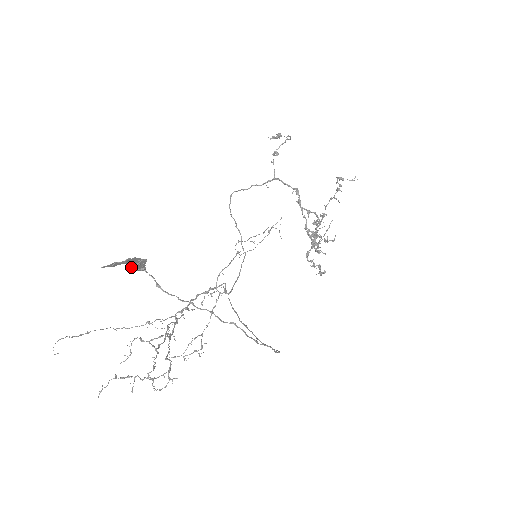
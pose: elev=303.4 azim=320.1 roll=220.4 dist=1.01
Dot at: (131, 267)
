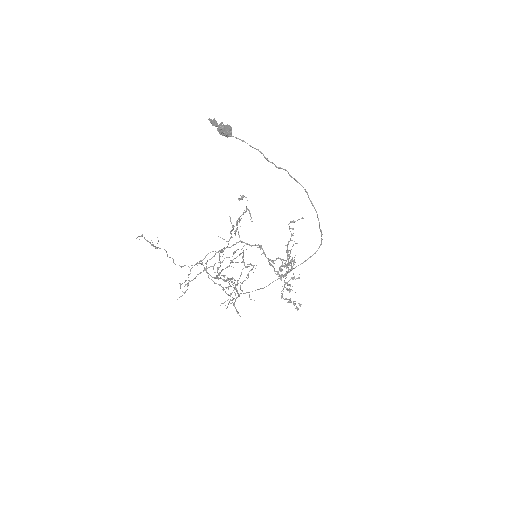
Dot at: (224, 128)
